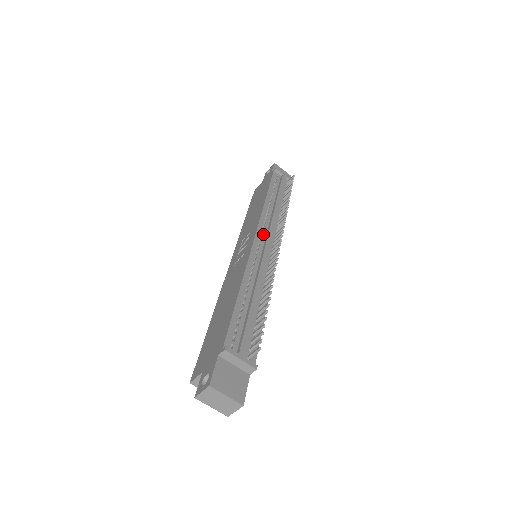
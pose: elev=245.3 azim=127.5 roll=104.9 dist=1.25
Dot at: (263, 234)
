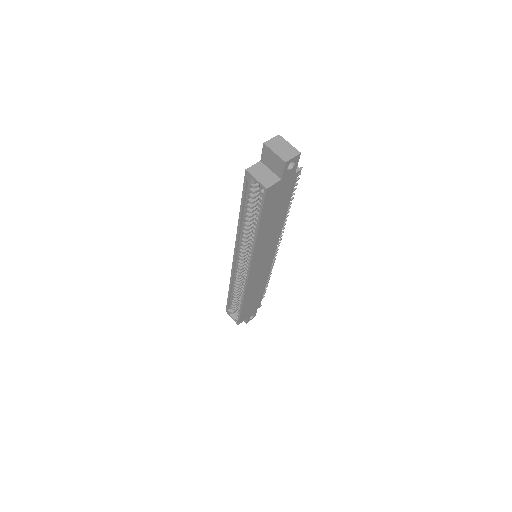
Dot at: occluded
